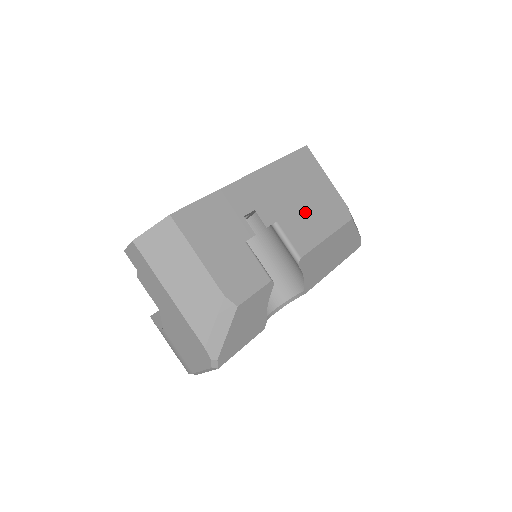
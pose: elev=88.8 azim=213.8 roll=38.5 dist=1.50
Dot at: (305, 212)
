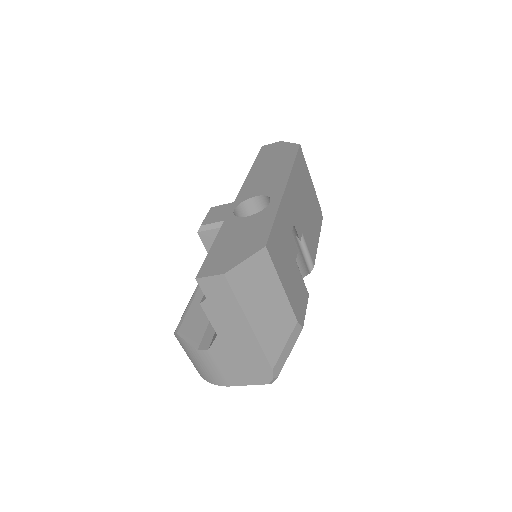
Dot at: (309, 218)
